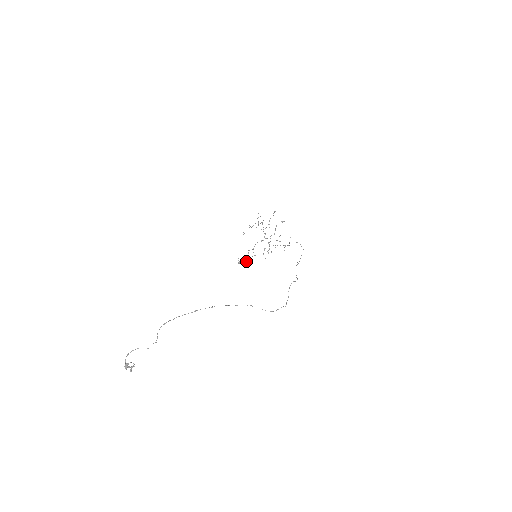
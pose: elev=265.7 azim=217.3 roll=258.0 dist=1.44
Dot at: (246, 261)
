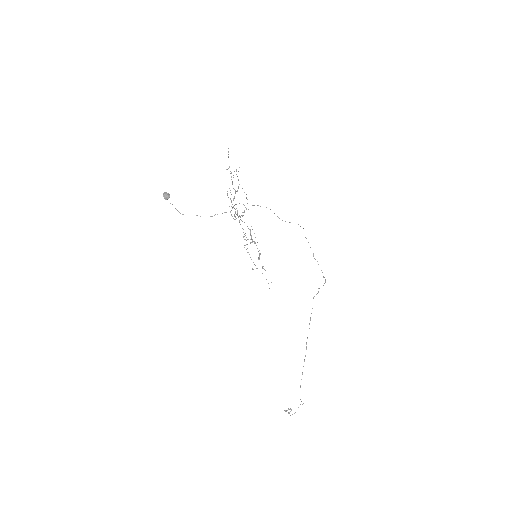
Dot at: occluded
